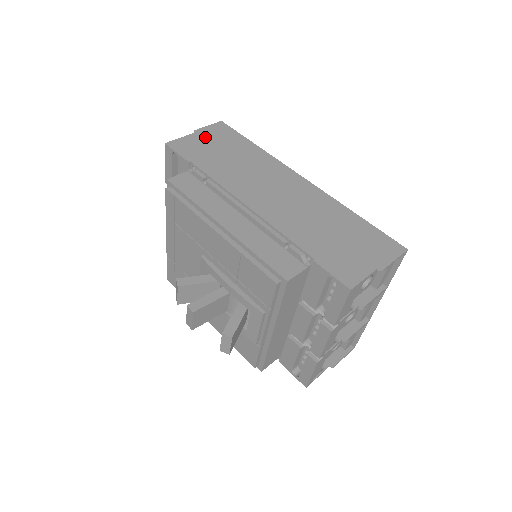
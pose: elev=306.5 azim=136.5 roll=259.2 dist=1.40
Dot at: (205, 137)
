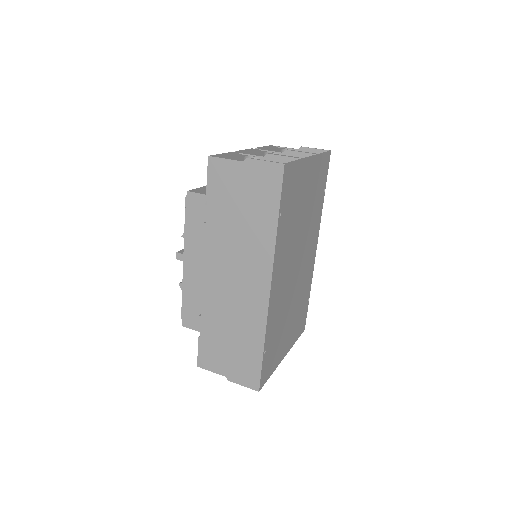
Dot at: (246, 176)
